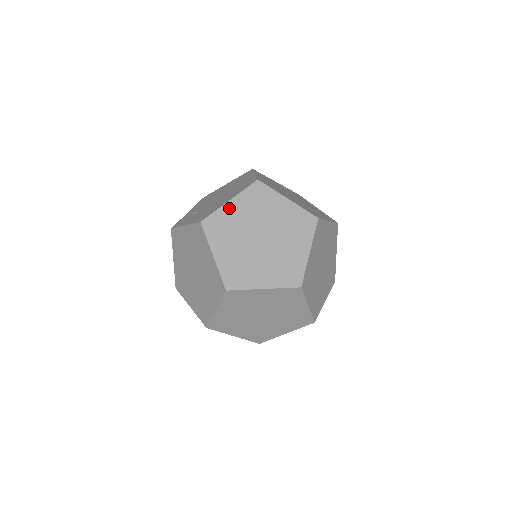
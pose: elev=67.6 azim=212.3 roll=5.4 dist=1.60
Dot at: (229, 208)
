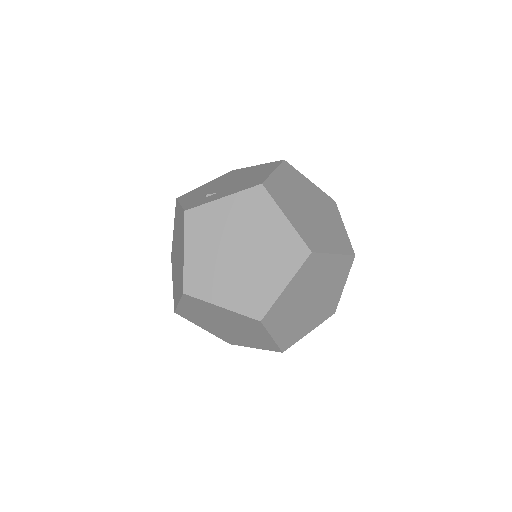
Dot at: (277, 177)
